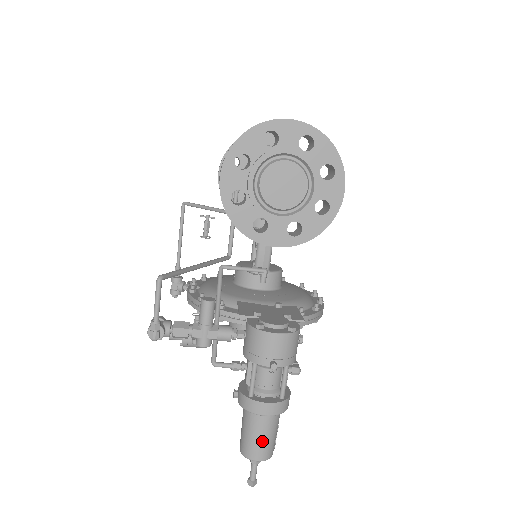
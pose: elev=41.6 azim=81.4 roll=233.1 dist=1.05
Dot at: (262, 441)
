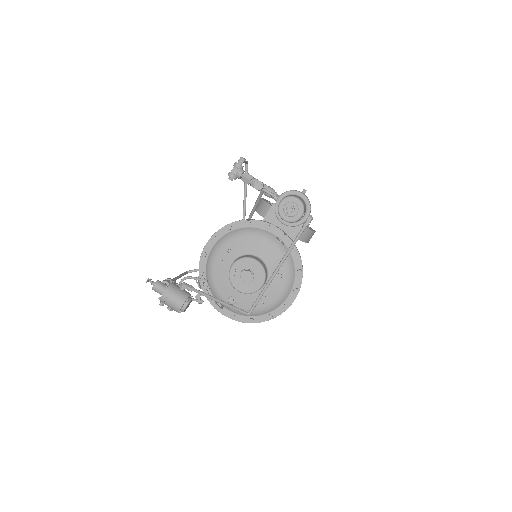
Dot at: occluded
